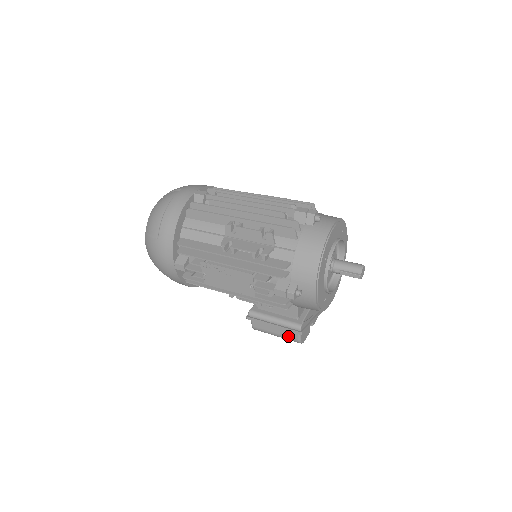
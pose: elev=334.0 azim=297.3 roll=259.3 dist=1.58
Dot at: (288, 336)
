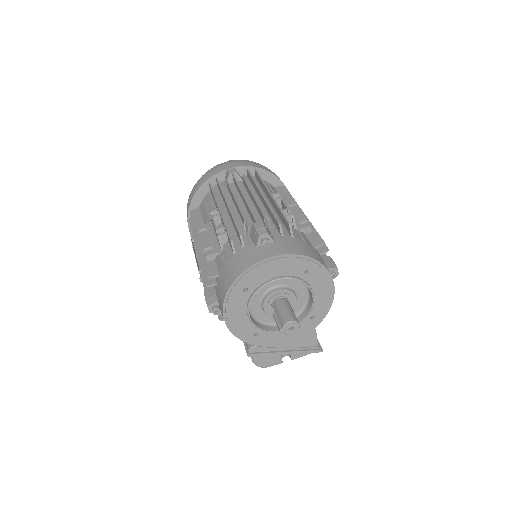
Dot at: occluded
